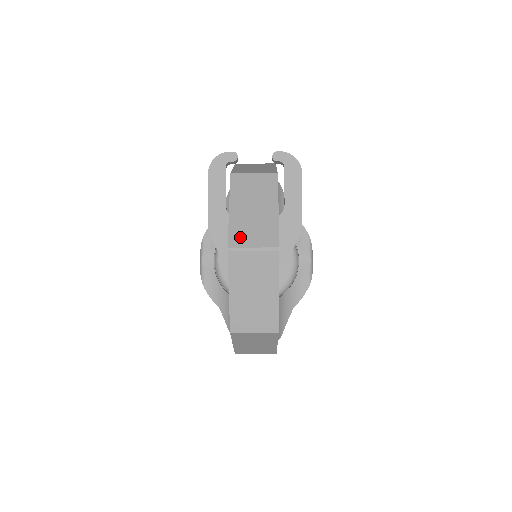
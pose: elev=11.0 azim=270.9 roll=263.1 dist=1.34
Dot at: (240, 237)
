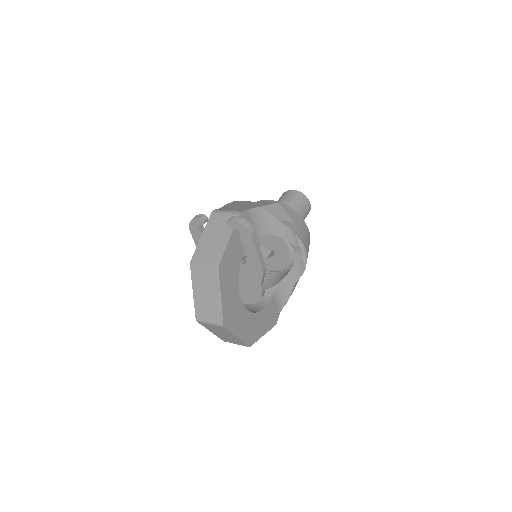
Dot at: (201, 314)
